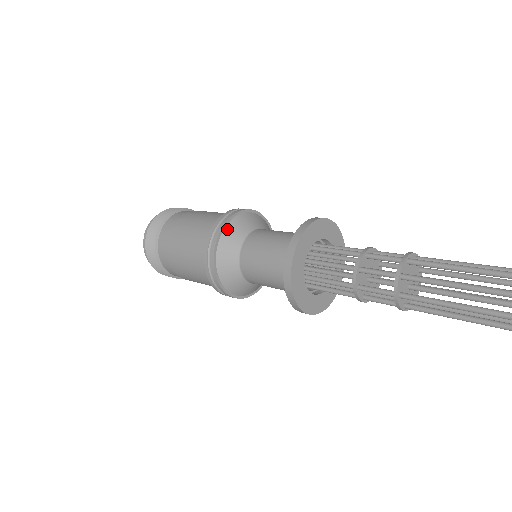
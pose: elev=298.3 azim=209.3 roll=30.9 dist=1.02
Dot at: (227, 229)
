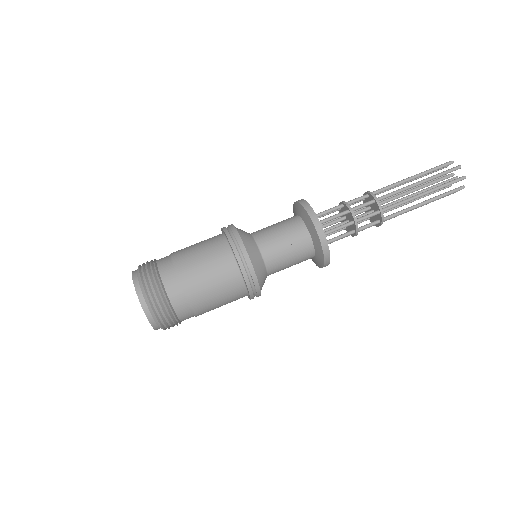
Dot at: (240, 233)
